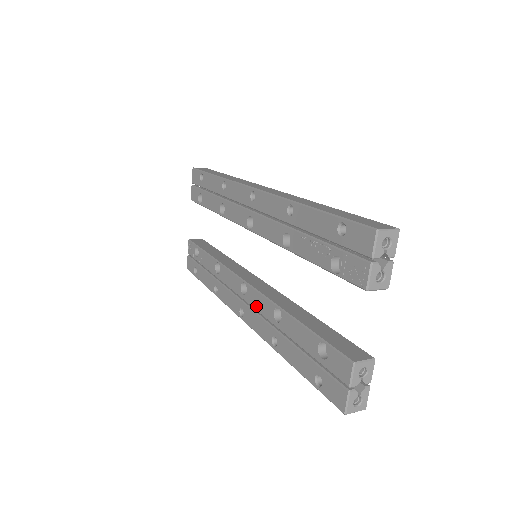
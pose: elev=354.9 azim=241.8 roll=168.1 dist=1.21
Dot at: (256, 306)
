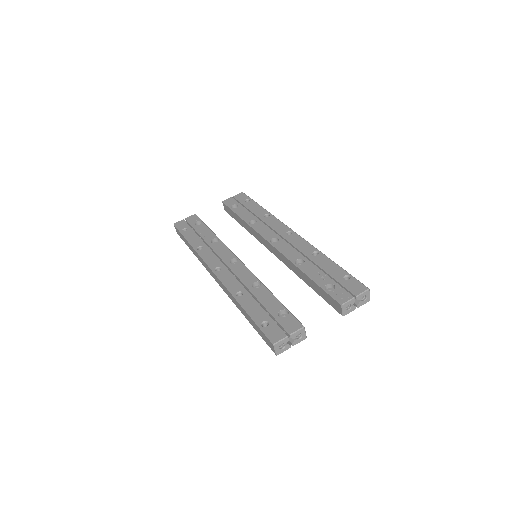
Dot at: (238, 273)
